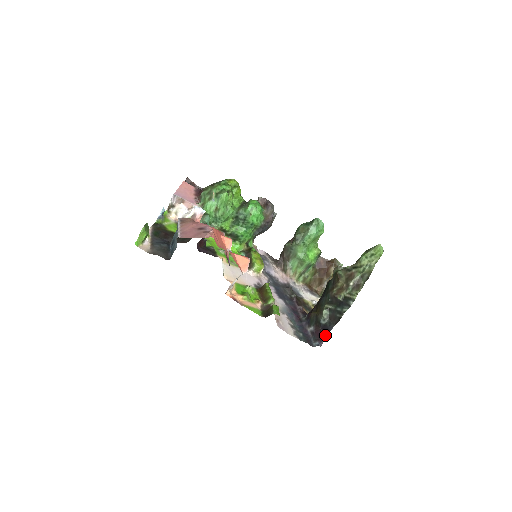
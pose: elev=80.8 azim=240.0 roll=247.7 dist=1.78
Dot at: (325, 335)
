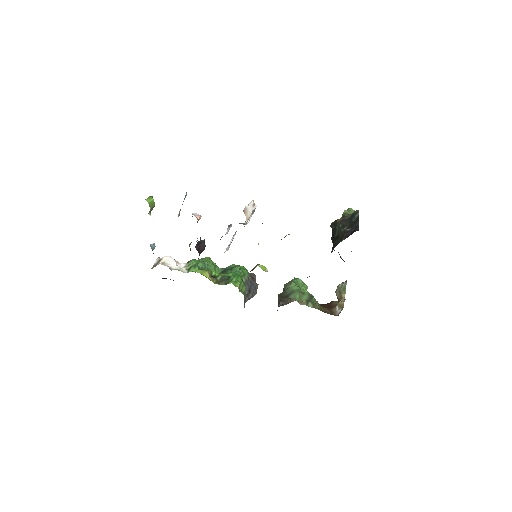
Dot at: occluded
